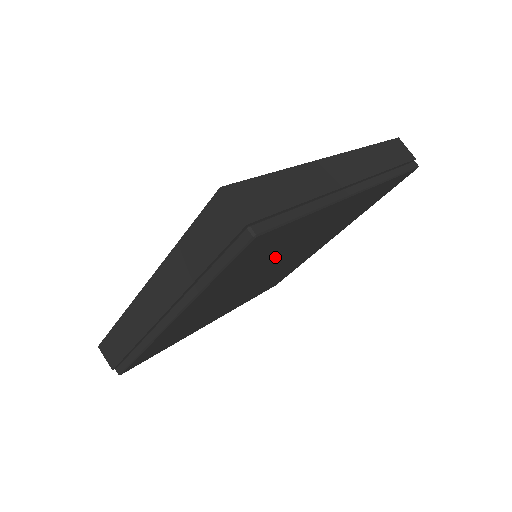
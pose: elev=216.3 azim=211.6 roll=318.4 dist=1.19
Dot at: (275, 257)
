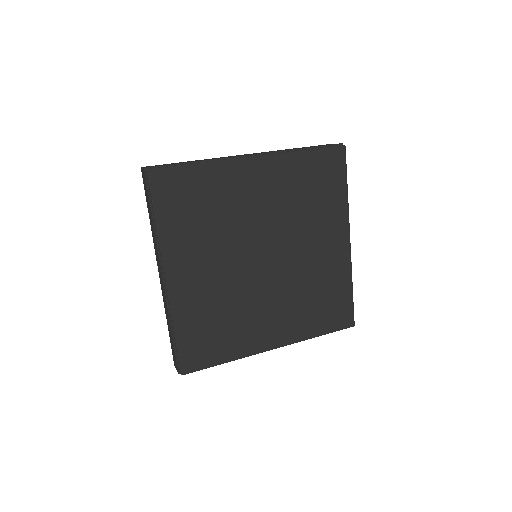
Dot at: (235, 227)
